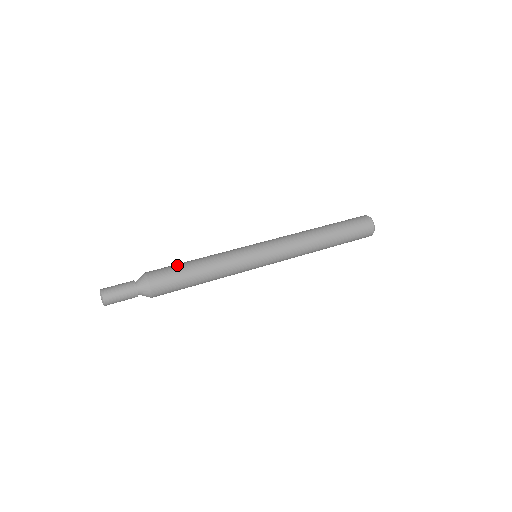
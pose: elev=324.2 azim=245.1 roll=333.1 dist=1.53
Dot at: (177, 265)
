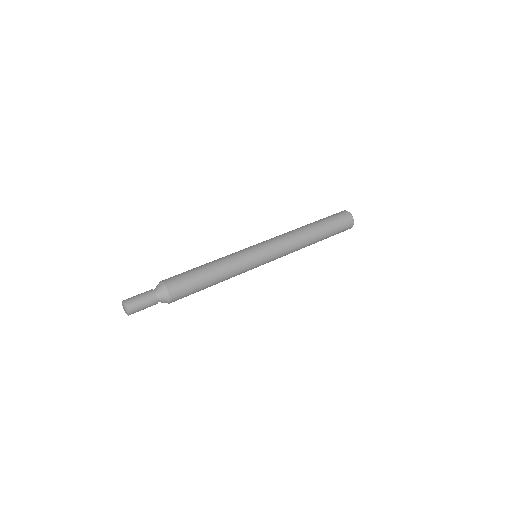
Dot at: occluded
